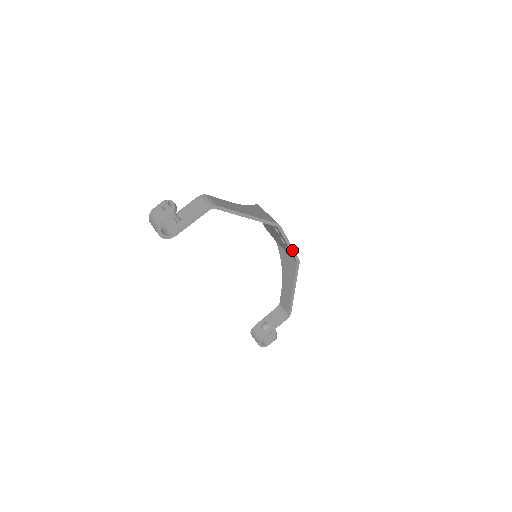
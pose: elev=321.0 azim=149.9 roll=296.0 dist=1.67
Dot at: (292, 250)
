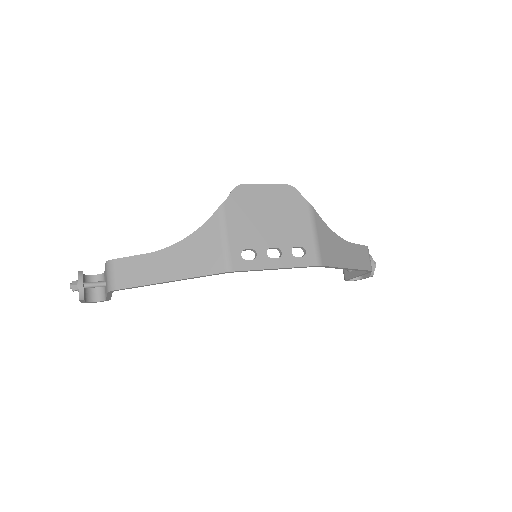
Dot at: (290, 267)
